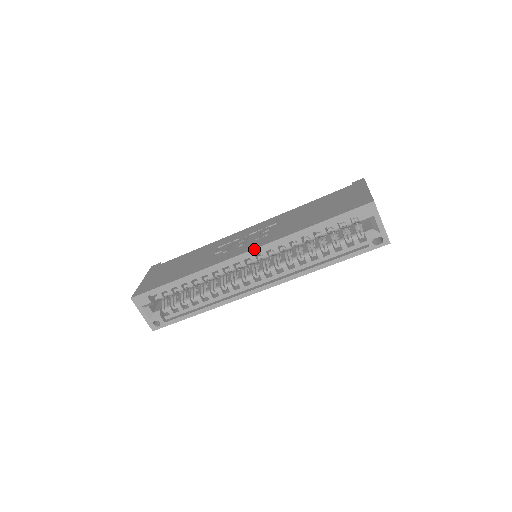
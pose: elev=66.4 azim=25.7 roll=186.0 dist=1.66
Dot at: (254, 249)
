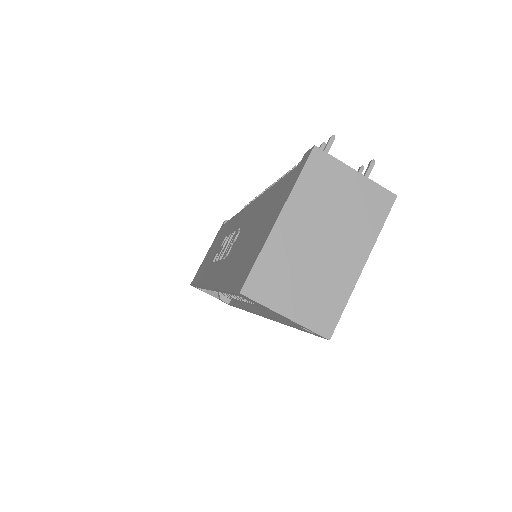
Dot at: occluded
